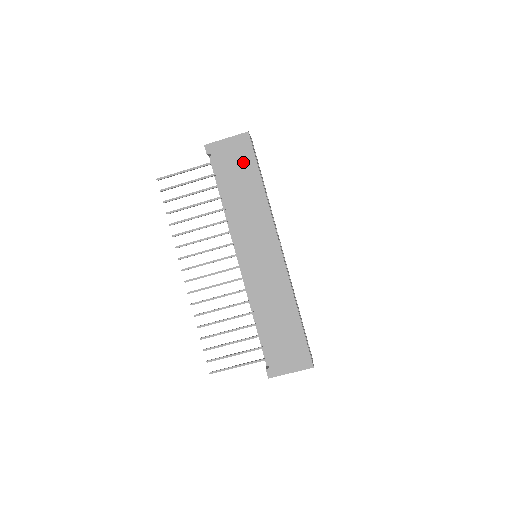
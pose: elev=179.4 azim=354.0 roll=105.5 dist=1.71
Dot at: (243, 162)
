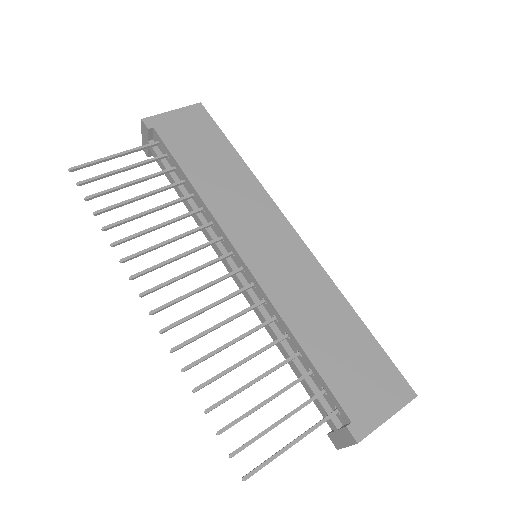
Dot at: (204, 134)
